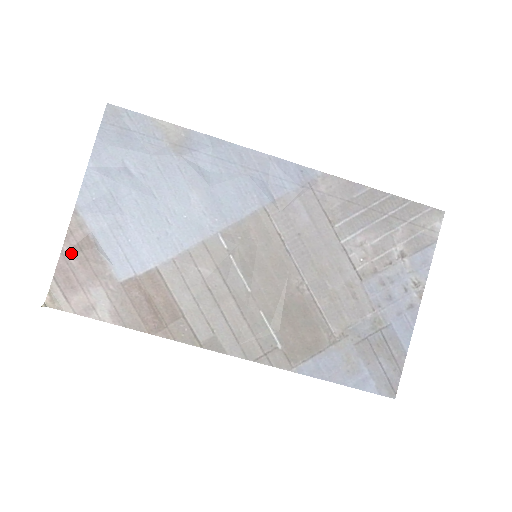
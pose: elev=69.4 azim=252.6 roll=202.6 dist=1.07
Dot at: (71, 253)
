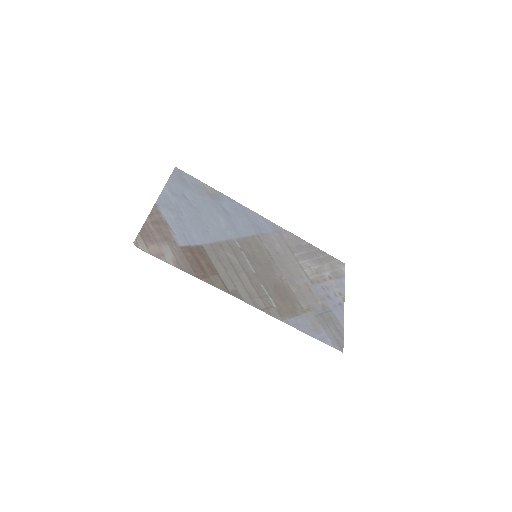
Dot at: (151, 224)
